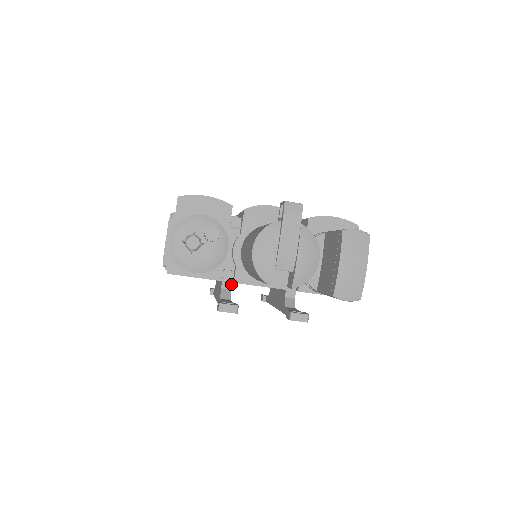
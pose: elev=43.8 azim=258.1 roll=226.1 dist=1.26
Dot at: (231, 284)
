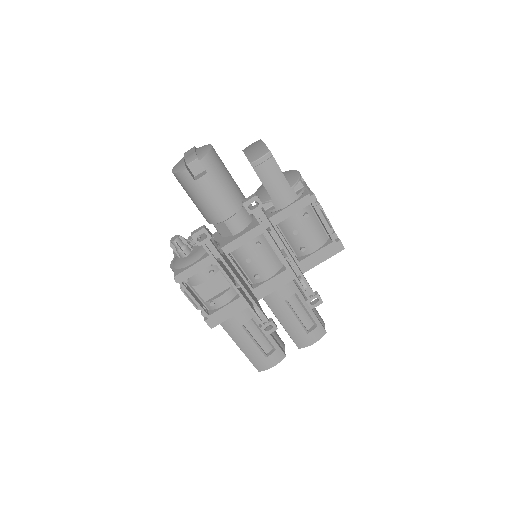
Dot at: (222, 253)
